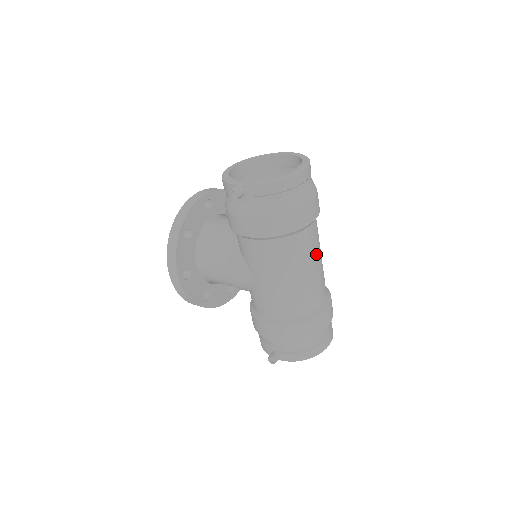
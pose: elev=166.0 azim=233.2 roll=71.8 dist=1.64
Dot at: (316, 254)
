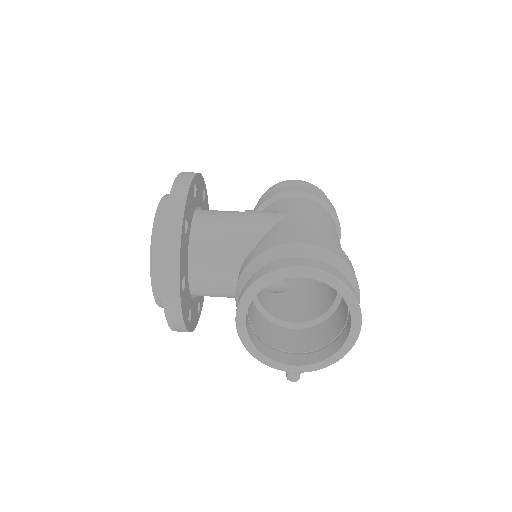
Dot at: occluded
